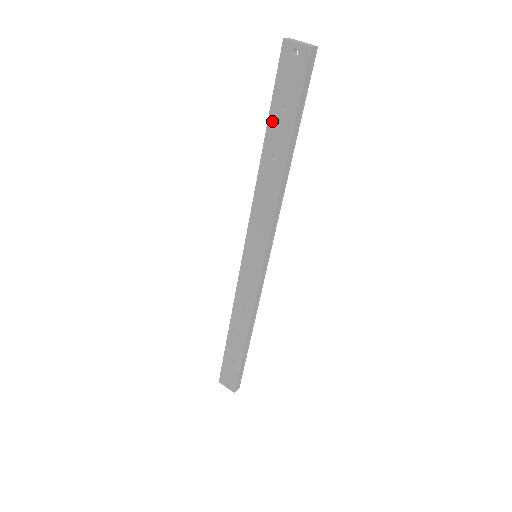
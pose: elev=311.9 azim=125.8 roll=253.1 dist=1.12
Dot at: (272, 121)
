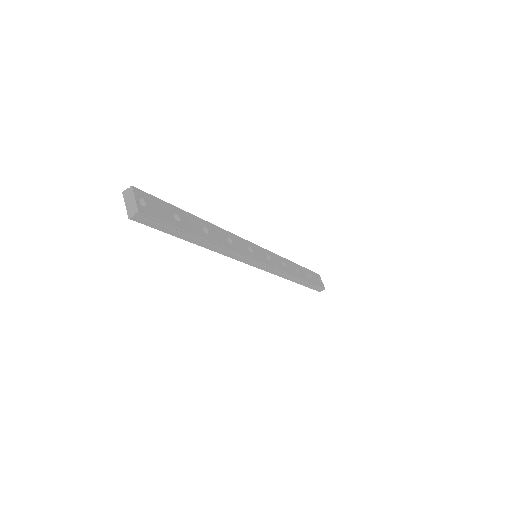
Dot at: occluded
